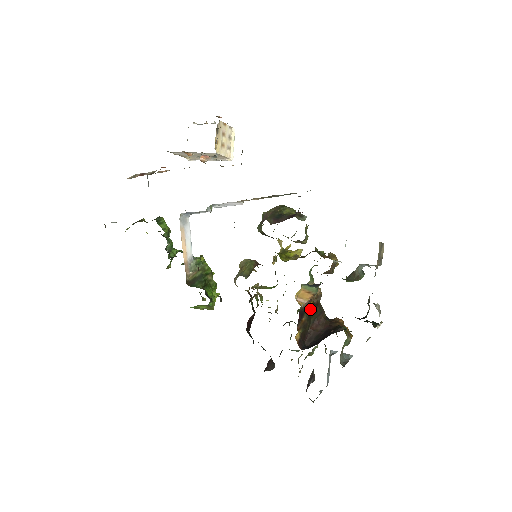
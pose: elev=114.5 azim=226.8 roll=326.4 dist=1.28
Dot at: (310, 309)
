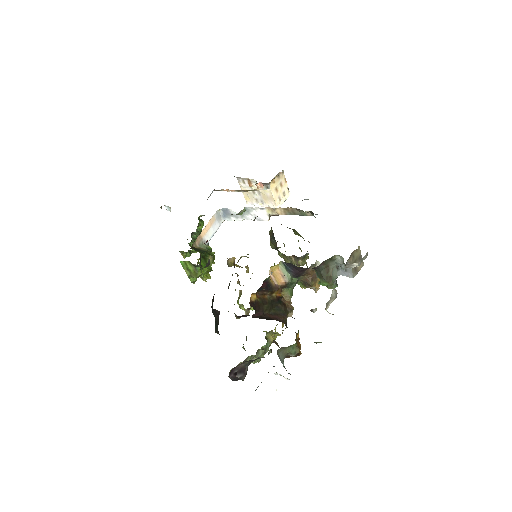
Dot at: (276, 298)
